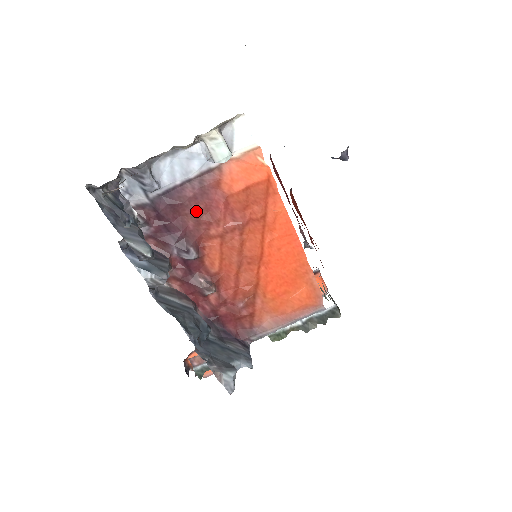
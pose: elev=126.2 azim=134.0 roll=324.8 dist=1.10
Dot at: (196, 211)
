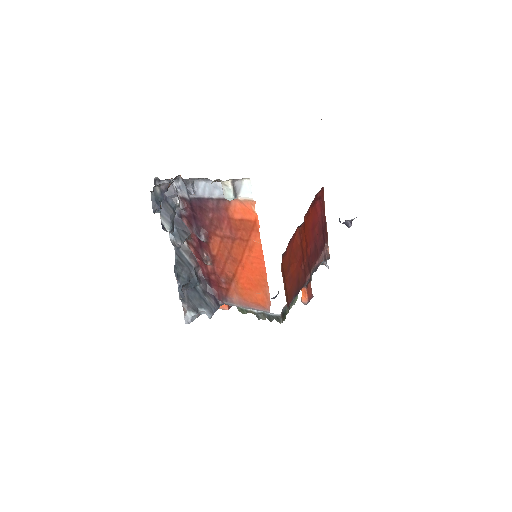
Dot at: (212, 217)
